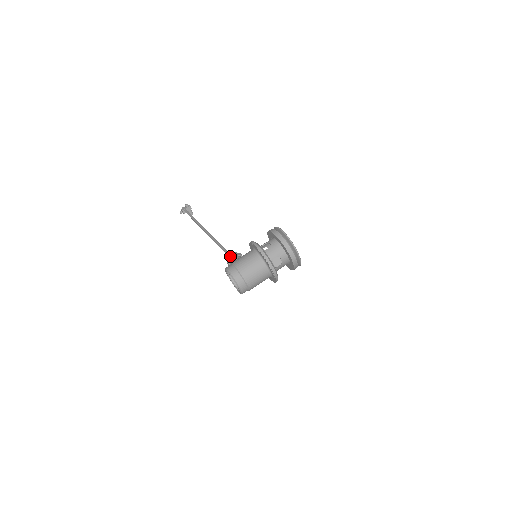
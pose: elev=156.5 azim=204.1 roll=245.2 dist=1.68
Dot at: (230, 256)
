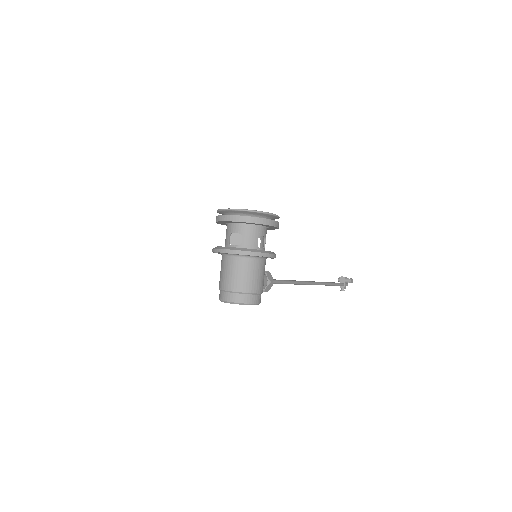
Dot at: occluded
